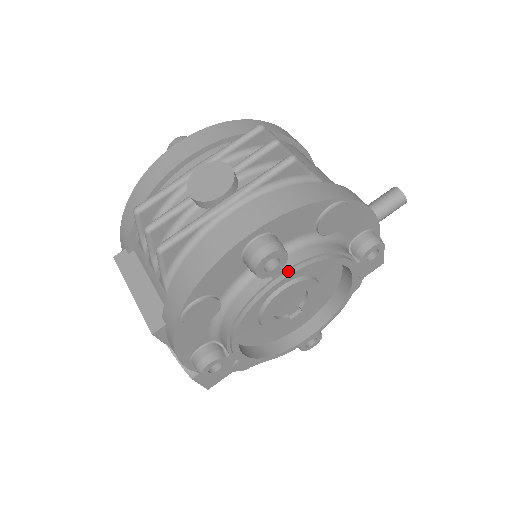
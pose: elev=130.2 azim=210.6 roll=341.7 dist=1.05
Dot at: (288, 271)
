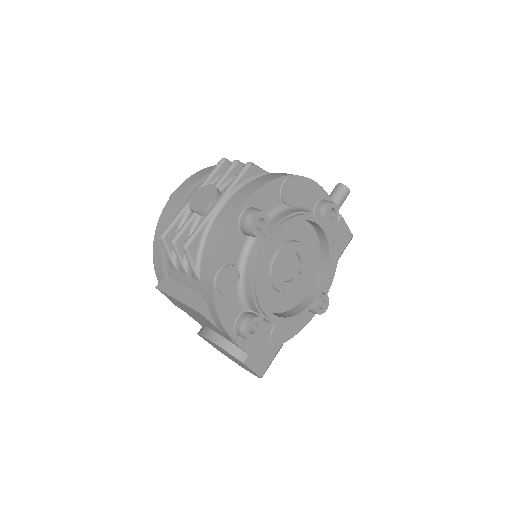
Dot at: (274, 230)
